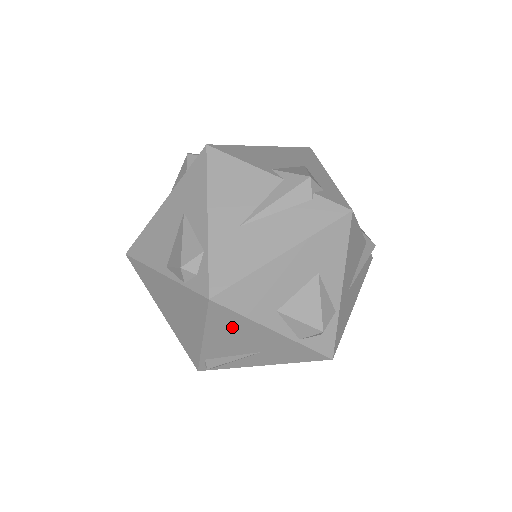
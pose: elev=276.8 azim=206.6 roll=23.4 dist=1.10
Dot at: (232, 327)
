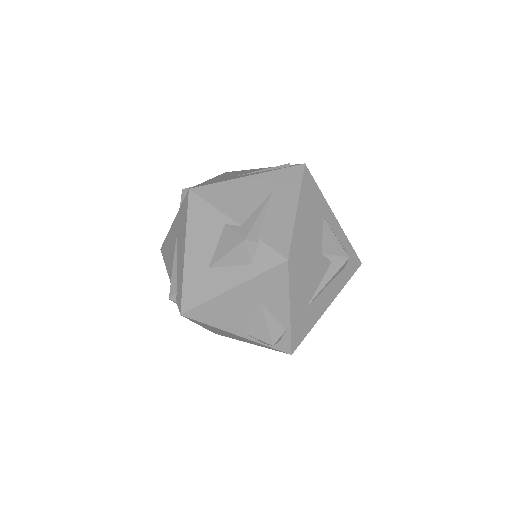
Dot at: occluded
